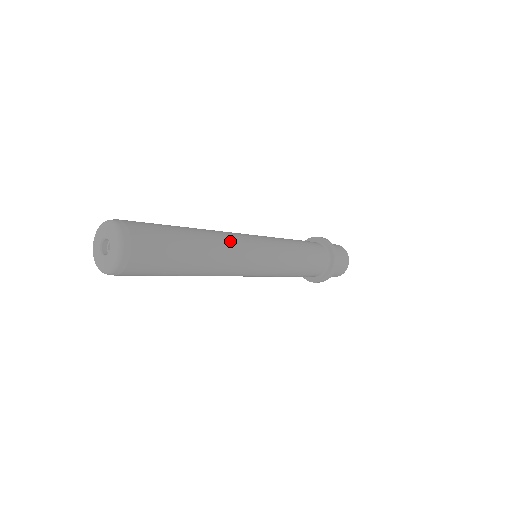
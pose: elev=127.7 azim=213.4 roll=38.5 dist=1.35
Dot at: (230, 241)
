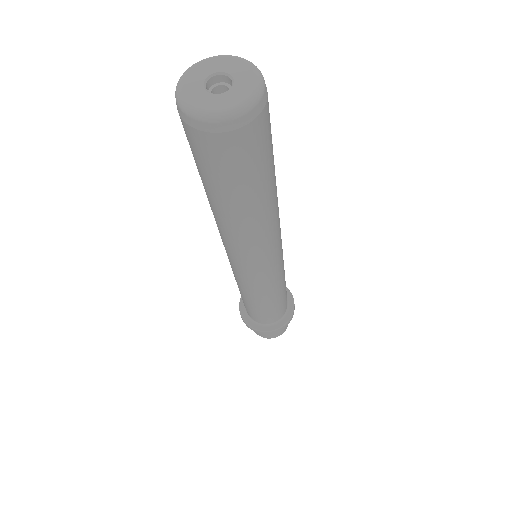
Dot at: occluded
